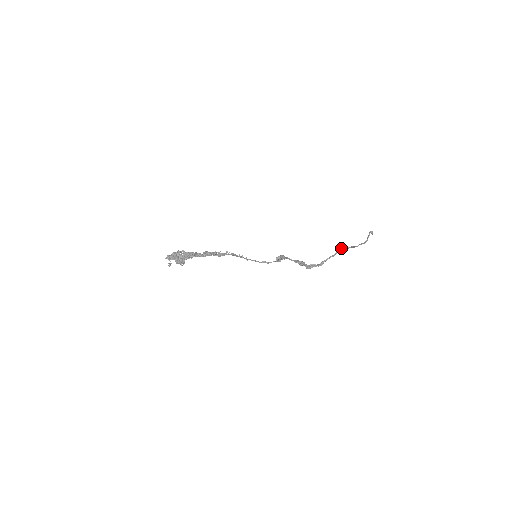
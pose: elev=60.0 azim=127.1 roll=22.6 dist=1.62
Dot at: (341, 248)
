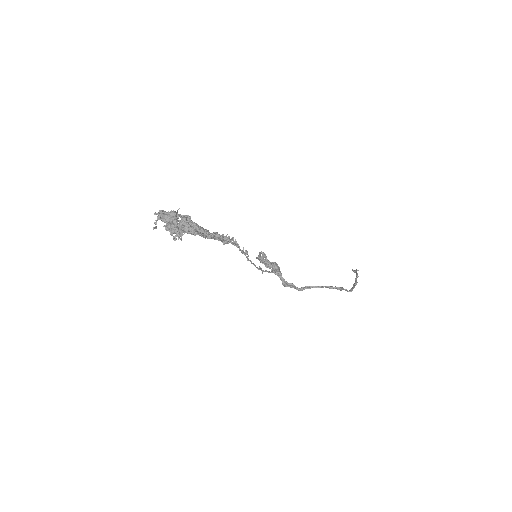
Dot at: occluded
